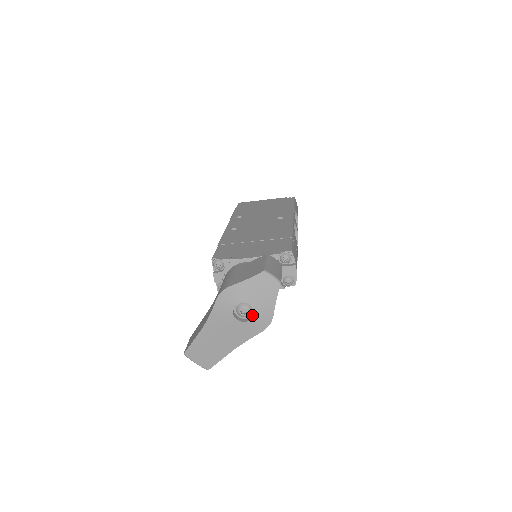
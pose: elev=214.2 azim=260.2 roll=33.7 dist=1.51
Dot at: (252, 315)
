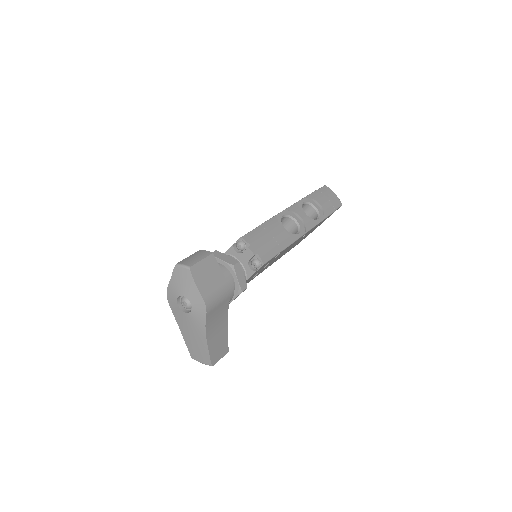
Dot at: (193, 304)
